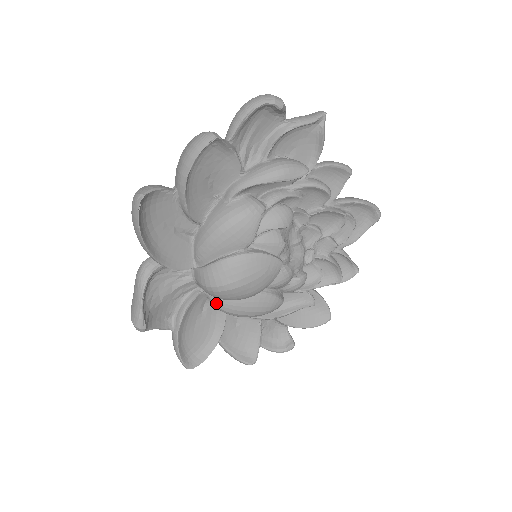
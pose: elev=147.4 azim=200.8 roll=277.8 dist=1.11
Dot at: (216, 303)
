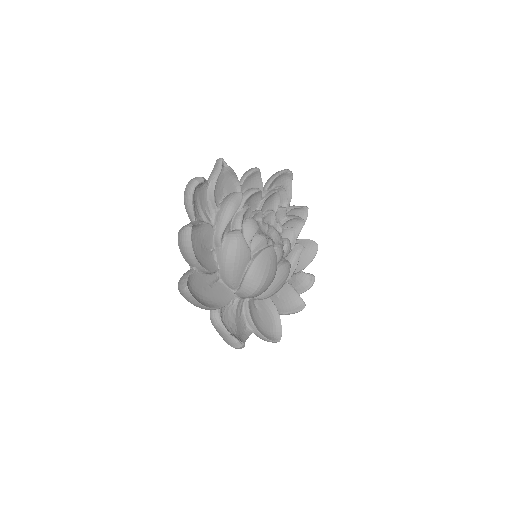
Dot at: (261, 298)
